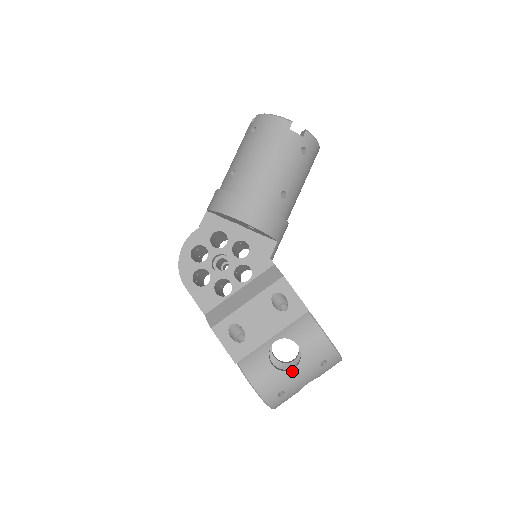
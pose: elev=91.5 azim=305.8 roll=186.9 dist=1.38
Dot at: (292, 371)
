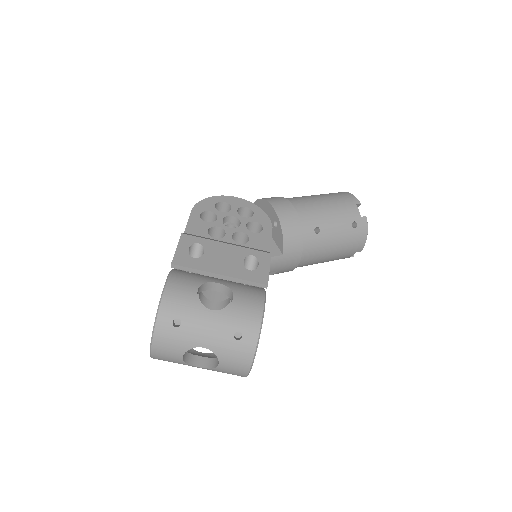
Dot at: (207, 310)
